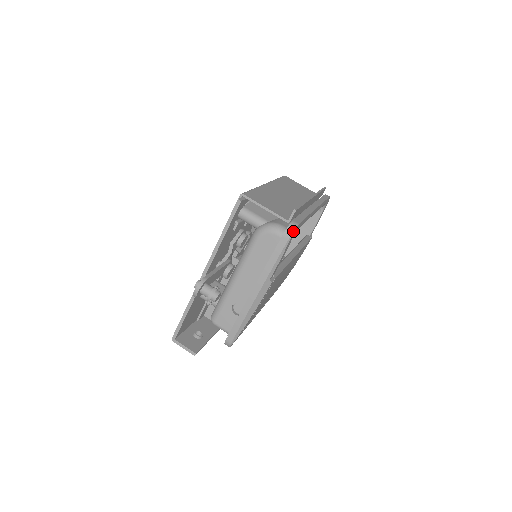
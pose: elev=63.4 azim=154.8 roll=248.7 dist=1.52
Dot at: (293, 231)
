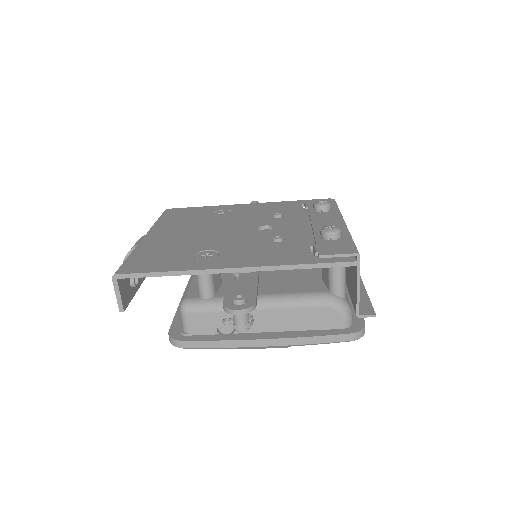
Dot at: occluded
